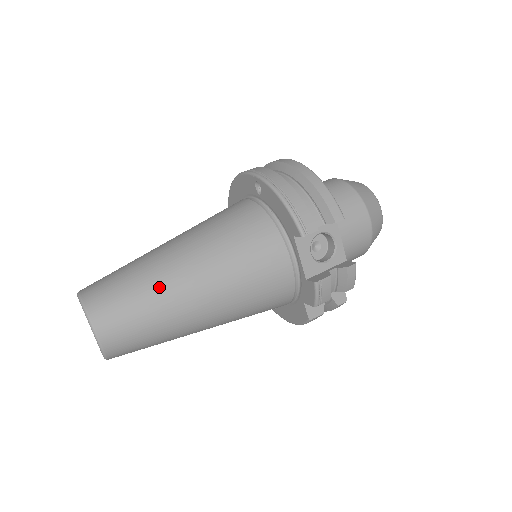
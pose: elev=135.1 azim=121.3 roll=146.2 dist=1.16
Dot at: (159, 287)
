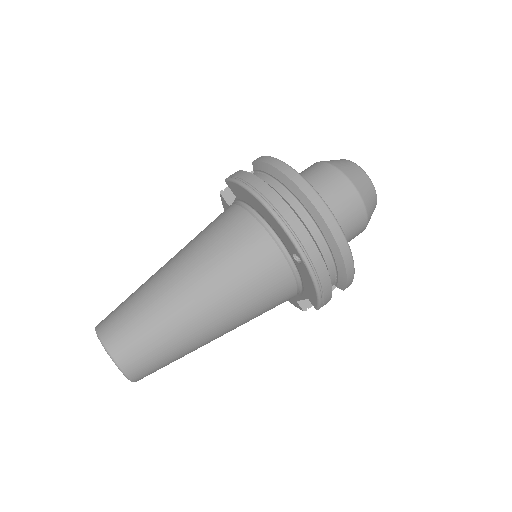
Dot at: (191, 349)
